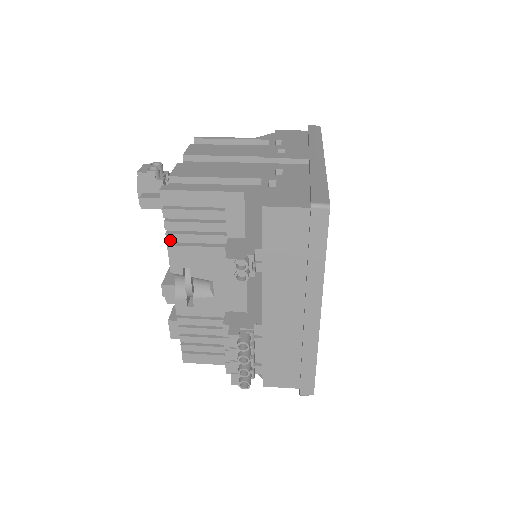
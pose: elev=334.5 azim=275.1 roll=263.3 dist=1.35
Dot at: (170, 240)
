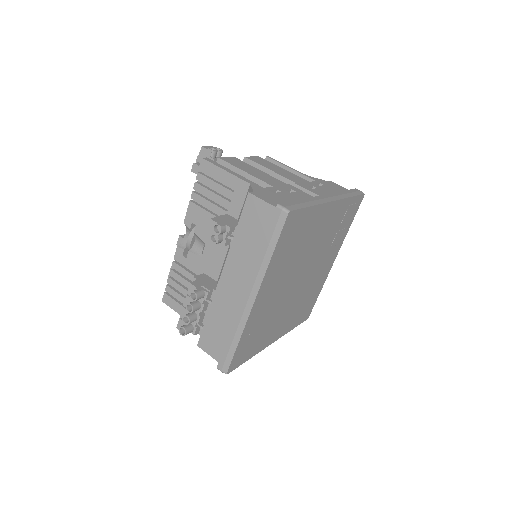
Dot at: (193, 198)
